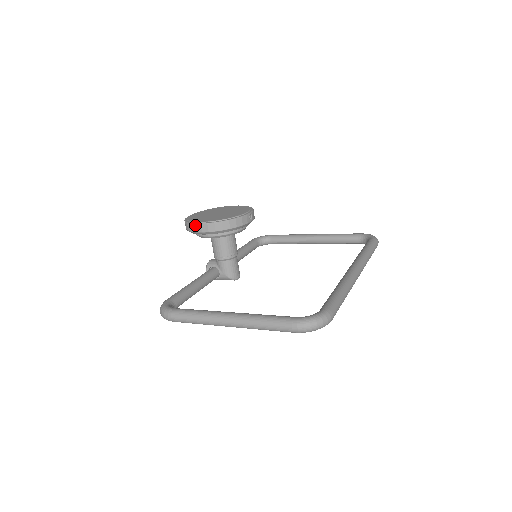
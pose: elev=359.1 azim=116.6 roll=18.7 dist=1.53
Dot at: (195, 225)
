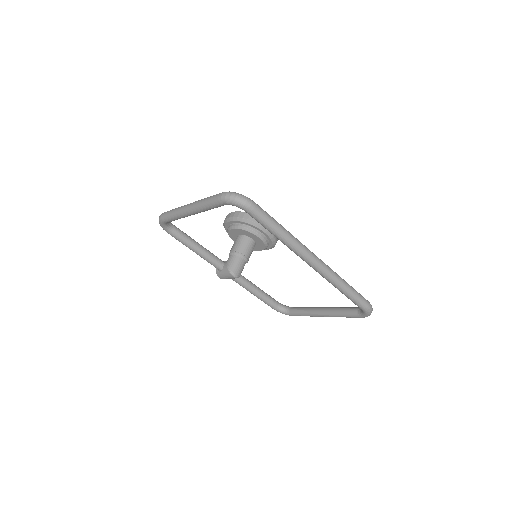
Dot at: (229, 214)
